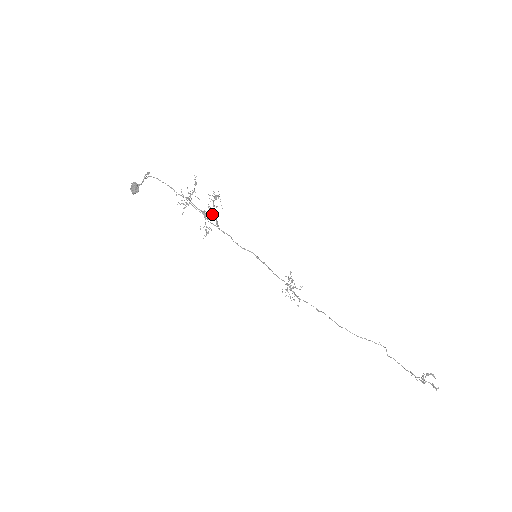
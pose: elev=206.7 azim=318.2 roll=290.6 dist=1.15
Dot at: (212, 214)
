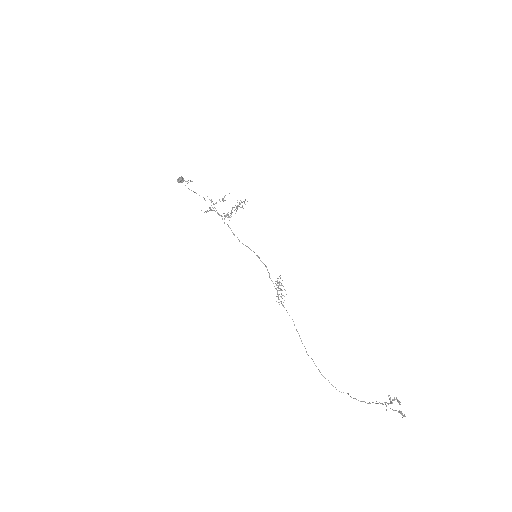
Dot at: occluded
